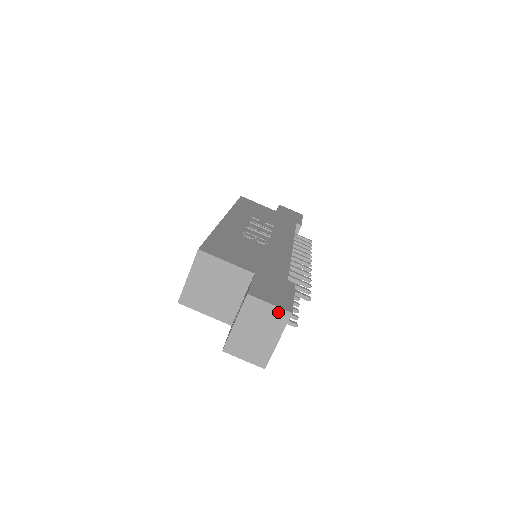
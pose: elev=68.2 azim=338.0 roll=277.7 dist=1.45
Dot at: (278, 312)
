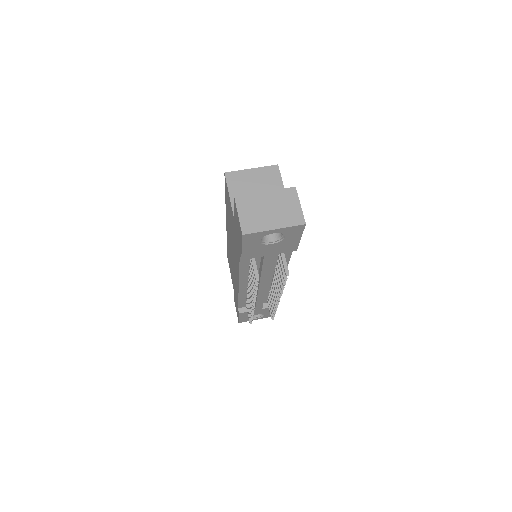
Dot at: (299, 214)
